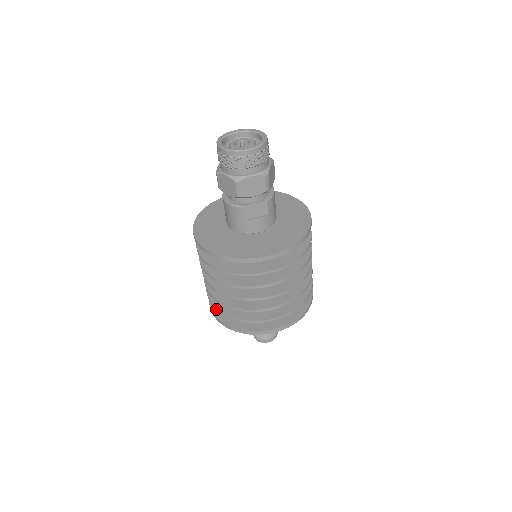
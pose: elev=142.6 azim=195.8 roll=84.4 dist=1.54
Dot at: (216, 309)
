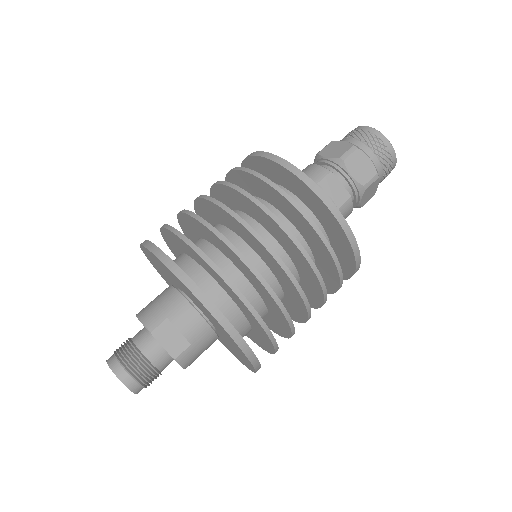
Dot at: (170, 227)
